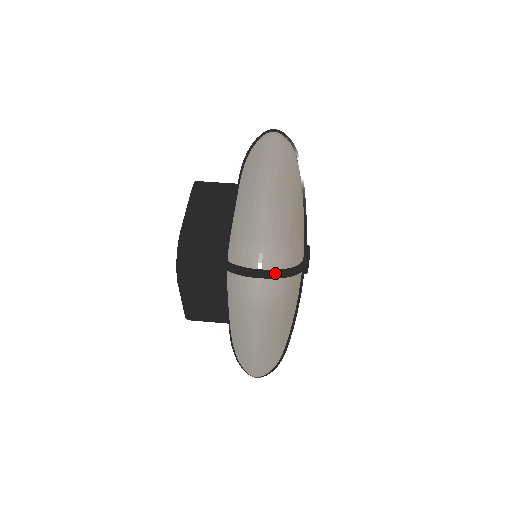
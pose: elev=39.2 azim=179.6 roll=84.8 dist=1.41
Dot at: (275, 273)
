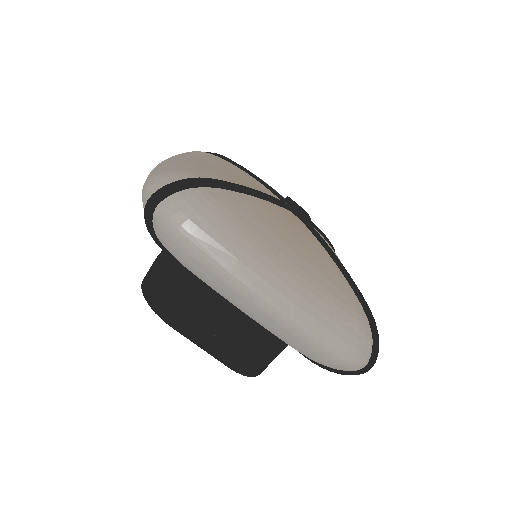
Dot at: (376, 352)
